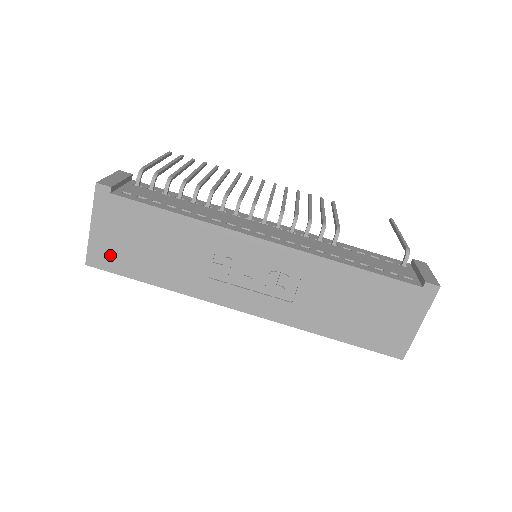
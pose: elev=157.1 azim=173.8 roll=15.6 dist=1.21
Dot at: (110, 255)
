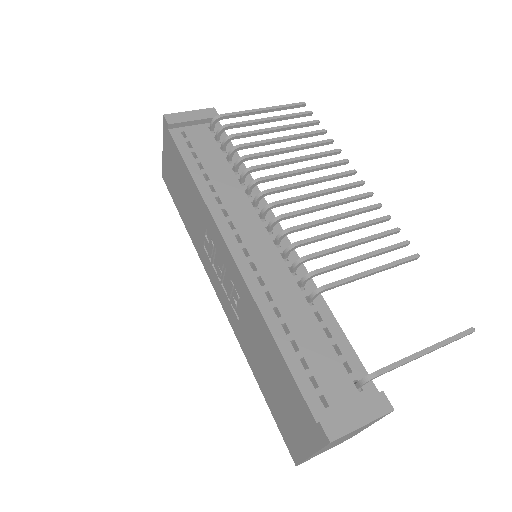
Dot at: (169, 180)
